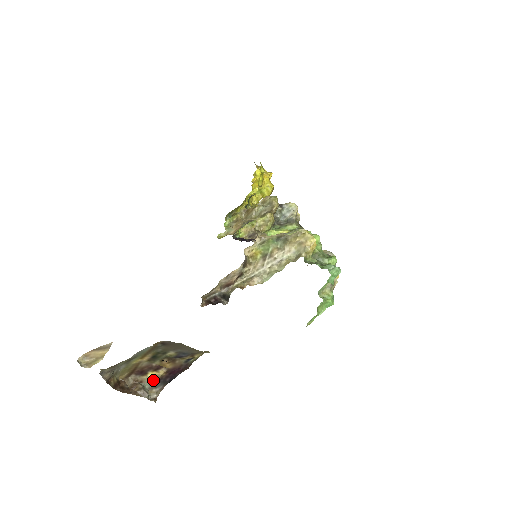
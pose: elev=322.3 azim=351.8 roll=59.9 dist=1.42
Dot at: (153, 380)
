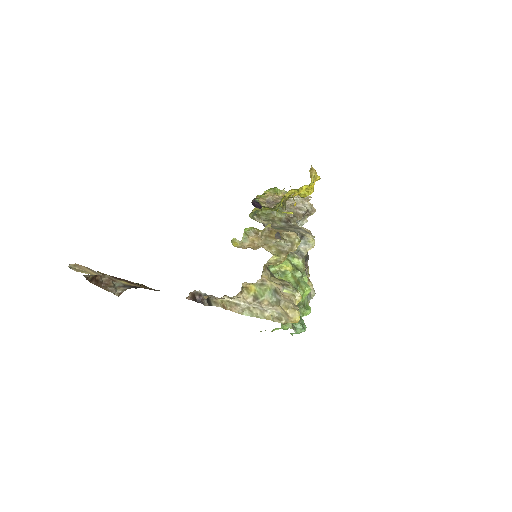
Dot at: (124, 284)
